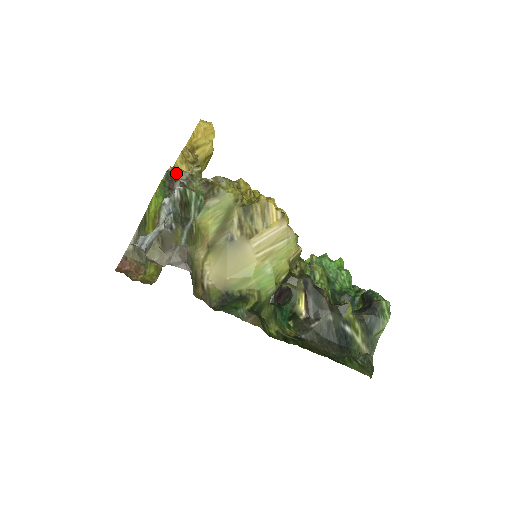
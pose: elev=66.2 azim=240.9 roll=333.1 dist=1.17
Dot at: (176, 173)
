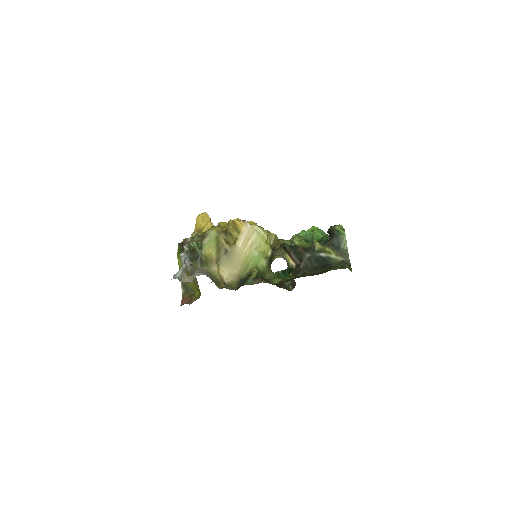
Dot at: (184, 241)
